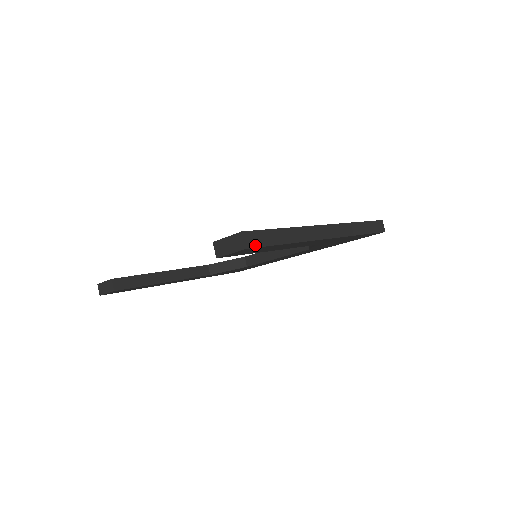
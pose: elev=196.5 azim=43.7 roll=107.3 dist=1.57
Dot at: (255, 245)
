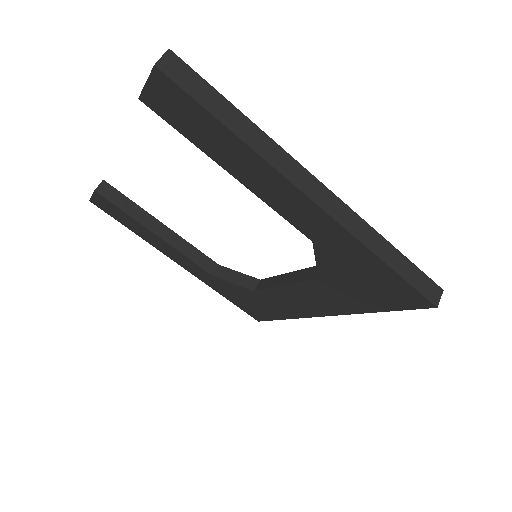
Dot at: (175, 78)
